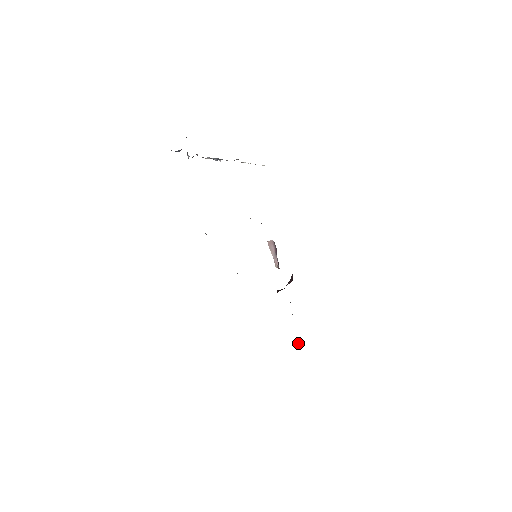
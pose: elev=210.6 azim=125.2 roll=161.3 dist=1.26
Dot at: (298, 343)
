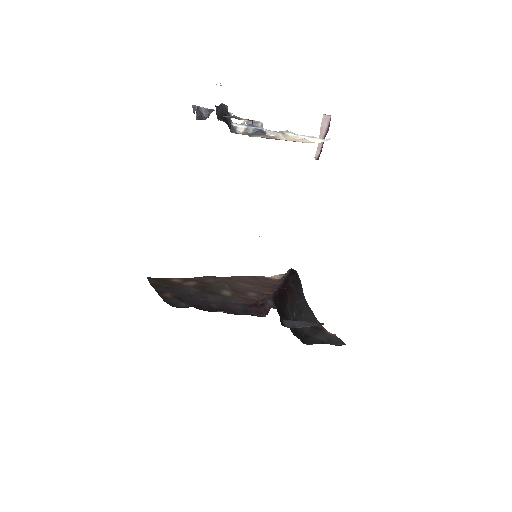
Dot at: occluded
